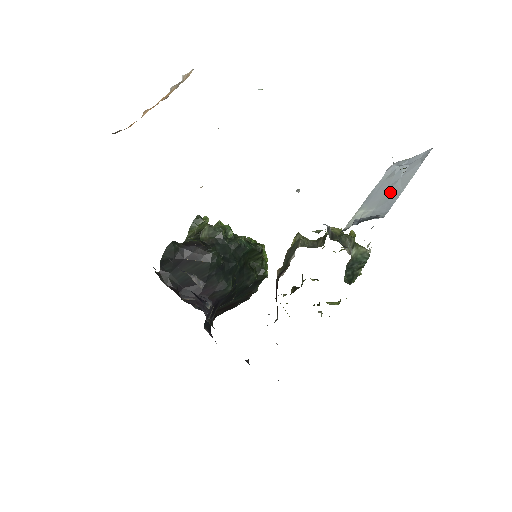
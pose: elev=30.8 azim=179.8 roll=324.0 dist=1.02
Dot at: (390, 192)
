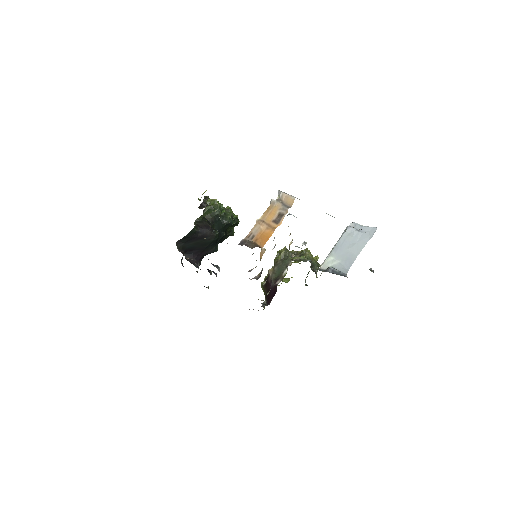
Dot at: (350, 252)
